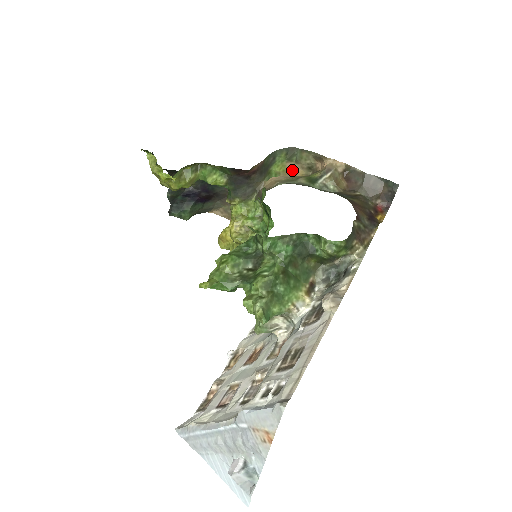
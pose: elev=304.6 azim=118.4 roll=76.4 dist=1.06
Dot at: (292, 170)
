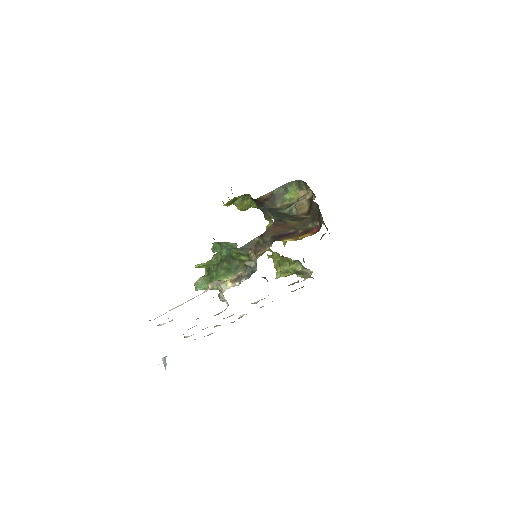
Dot at: occluded
